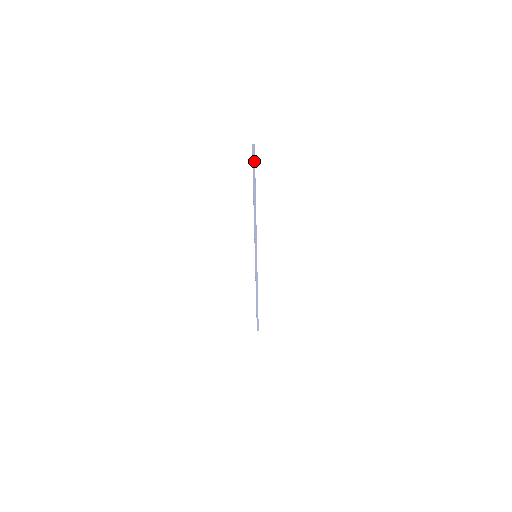
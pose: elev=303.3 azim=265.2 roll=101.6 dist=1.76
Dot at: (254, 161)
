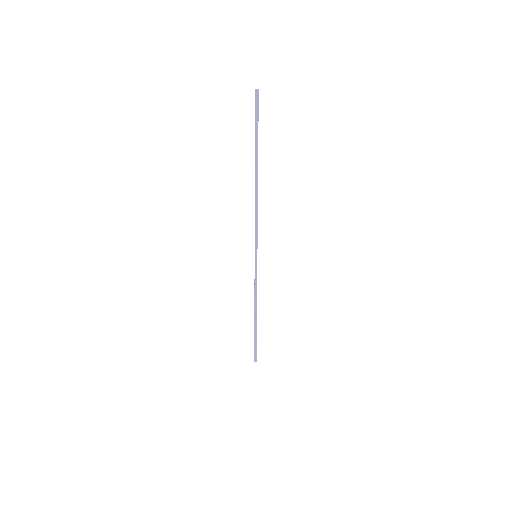
Dot at: (257, 114)
